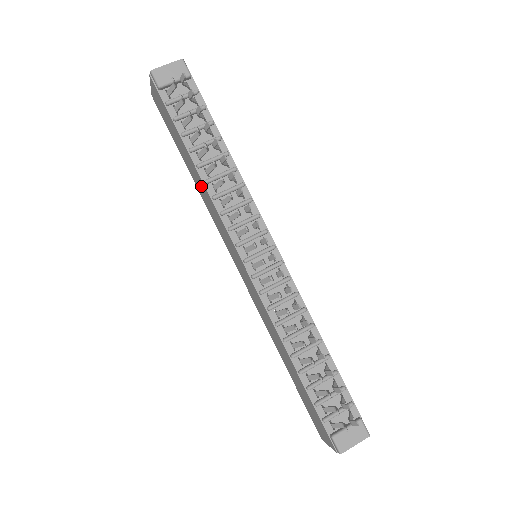
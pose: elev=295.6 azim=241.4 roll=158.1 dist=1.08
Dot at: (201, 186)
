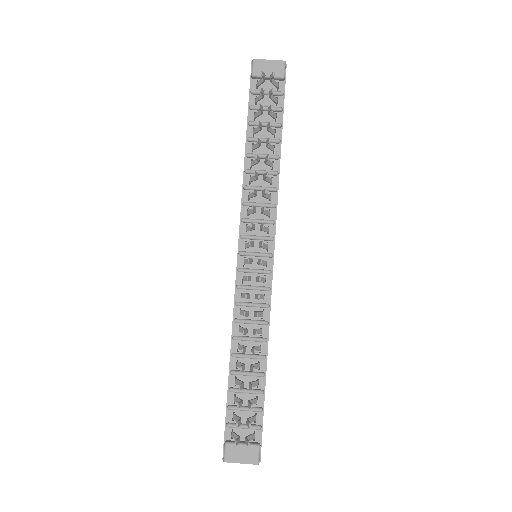
Dot at: occluded
